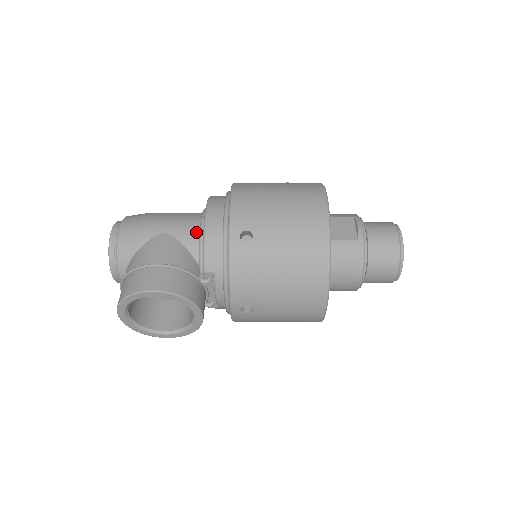
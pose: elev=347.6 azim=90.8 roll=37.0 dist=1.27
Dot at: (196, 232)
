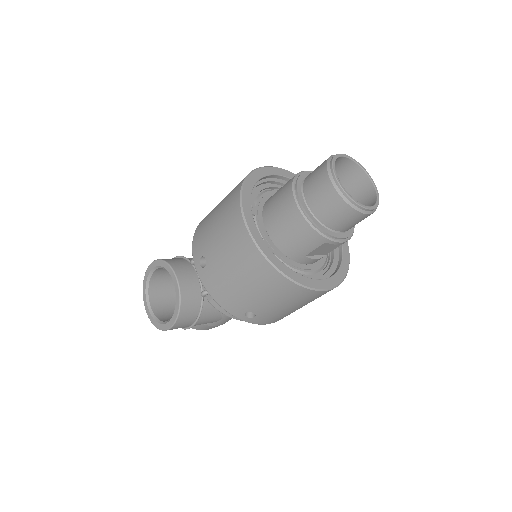
Dot at: occluded
